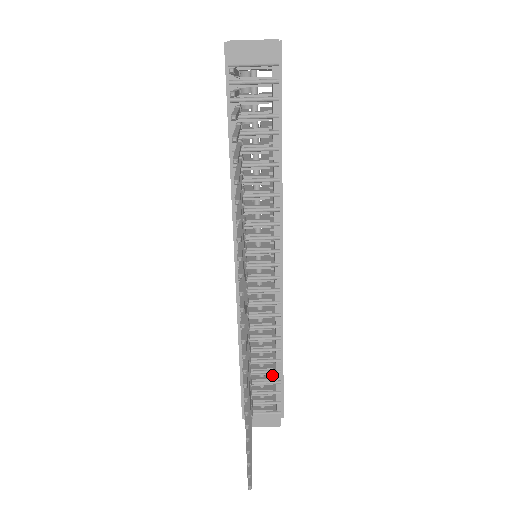
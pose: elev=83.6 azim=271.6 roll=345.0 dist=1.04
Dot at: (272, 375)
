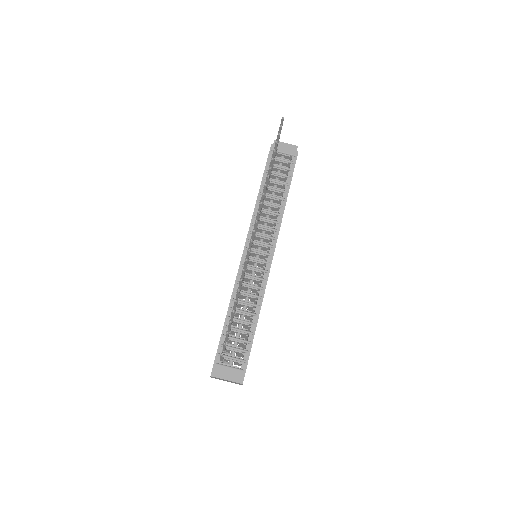
Dot at: occluded
